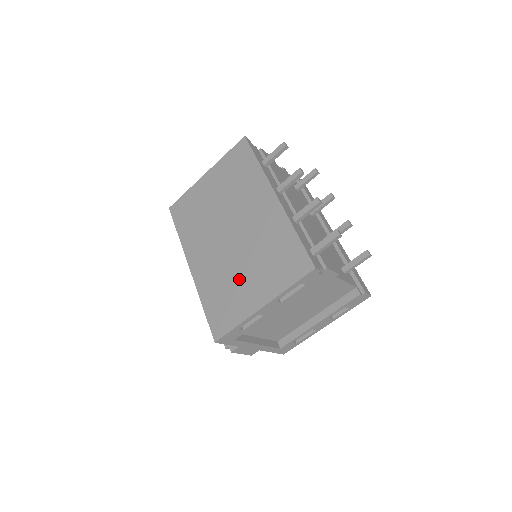
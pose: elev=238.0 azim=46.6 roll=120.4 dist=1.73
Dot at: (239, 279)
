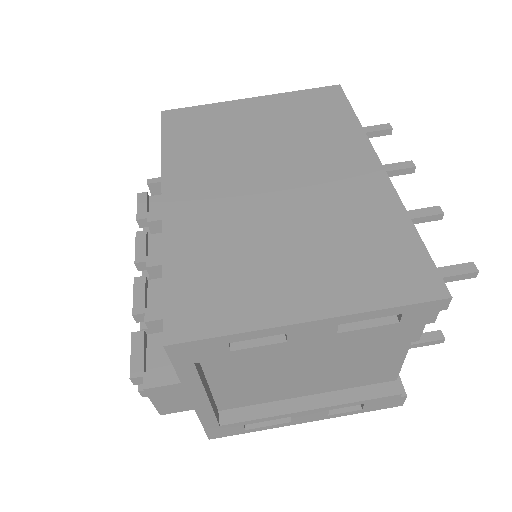
Dot at: (269, 254)
